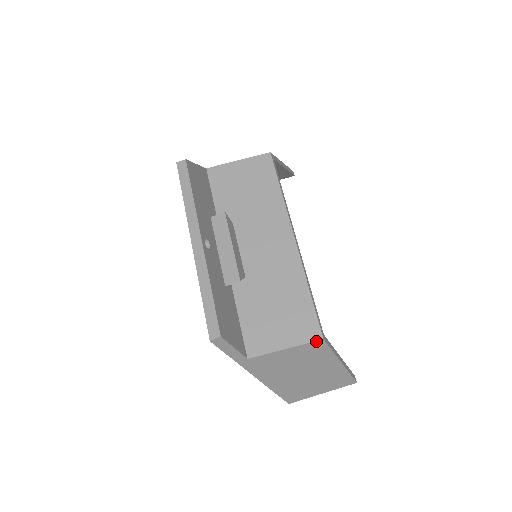
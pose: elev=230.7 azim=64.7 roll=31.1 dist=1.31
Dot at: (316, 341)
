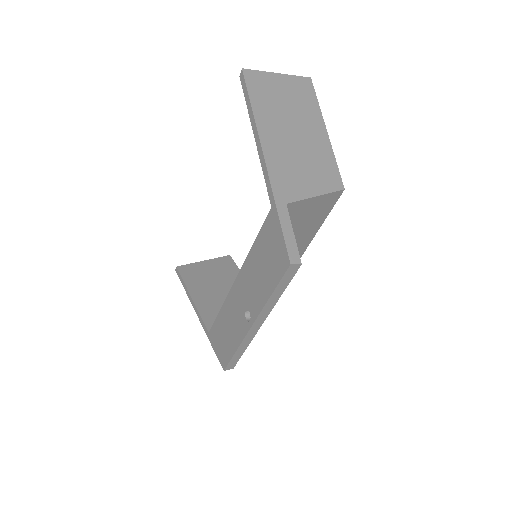
Dot at: occluded
